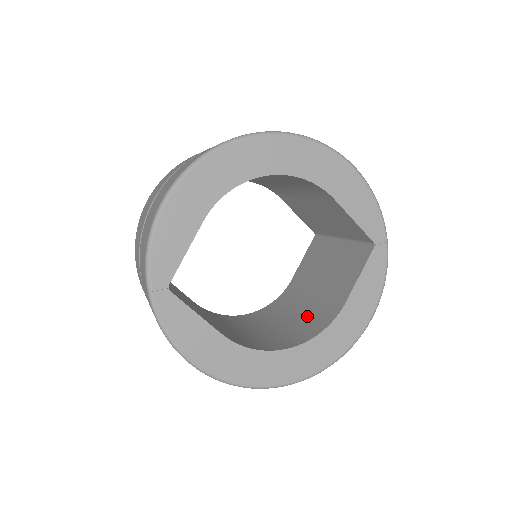
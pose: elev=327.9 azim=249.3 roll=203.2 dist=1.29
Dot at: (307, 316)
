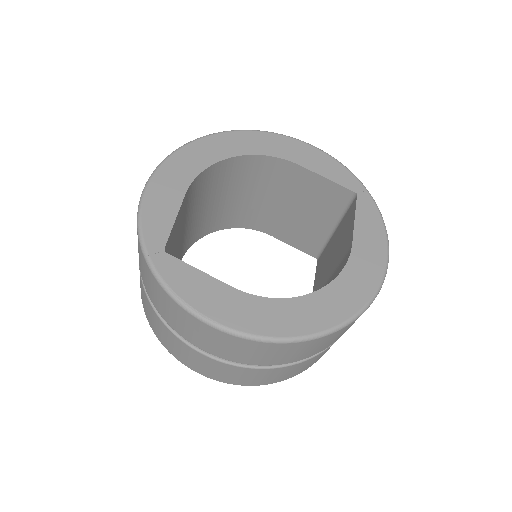
Dot at: occluded
